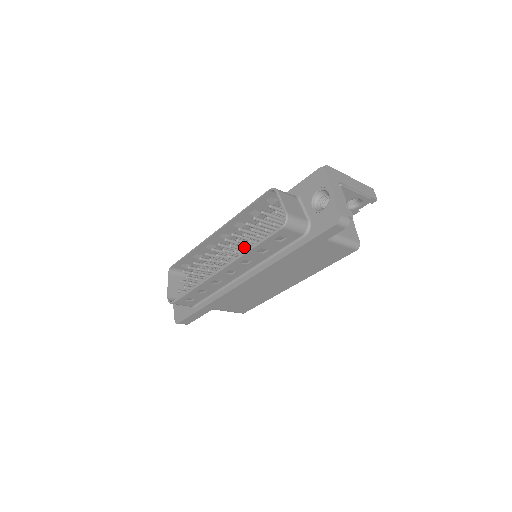
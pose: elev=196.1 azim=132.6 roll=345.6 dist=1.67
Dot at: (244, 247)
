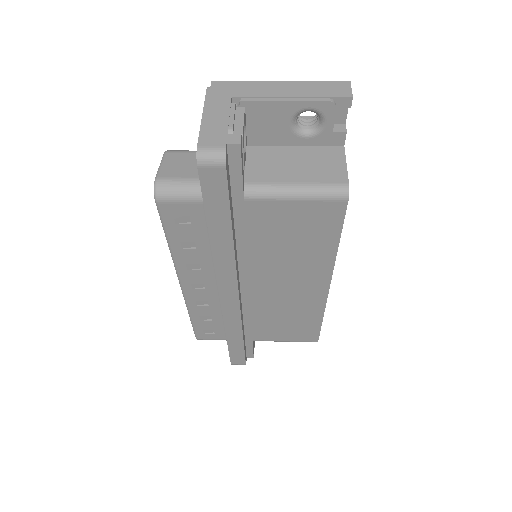
Dot at: occluded
